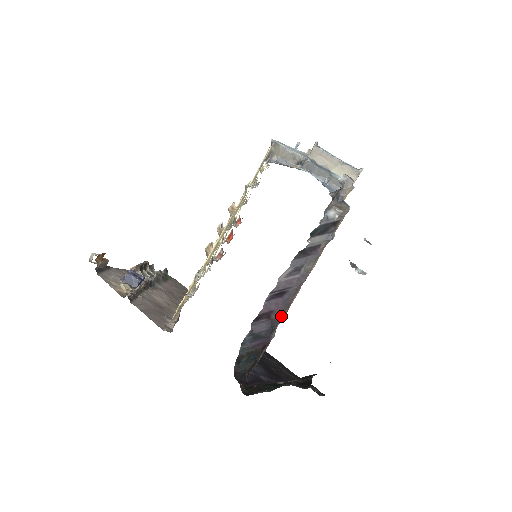
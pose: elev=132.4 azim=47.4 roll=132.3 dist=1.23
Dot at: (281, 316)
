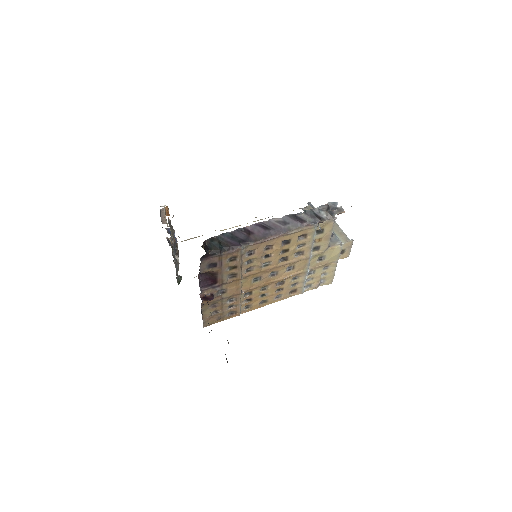
Dot at: (256, 240)
